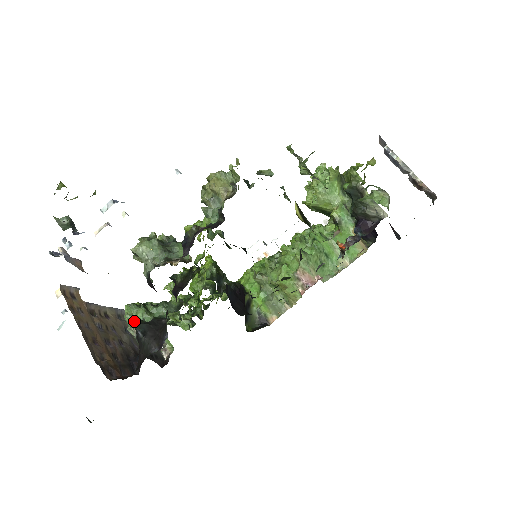
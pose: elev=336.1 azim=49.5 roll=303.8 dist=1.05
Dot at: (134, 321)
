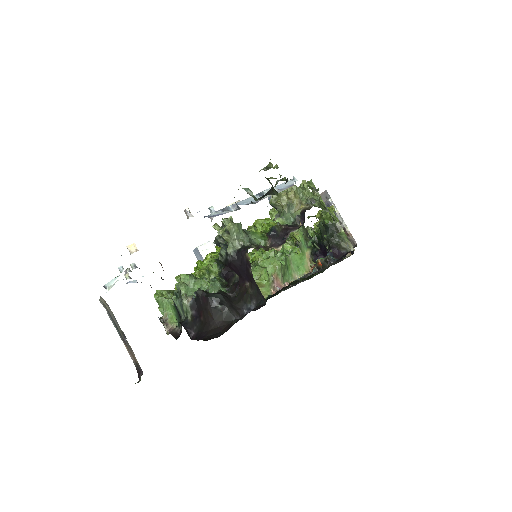
Dot at: (199, 290)
